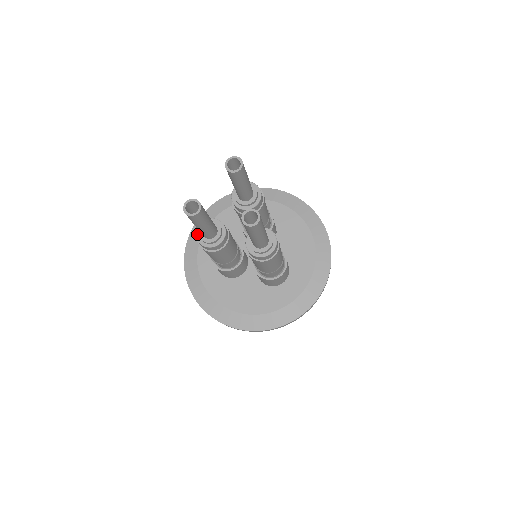
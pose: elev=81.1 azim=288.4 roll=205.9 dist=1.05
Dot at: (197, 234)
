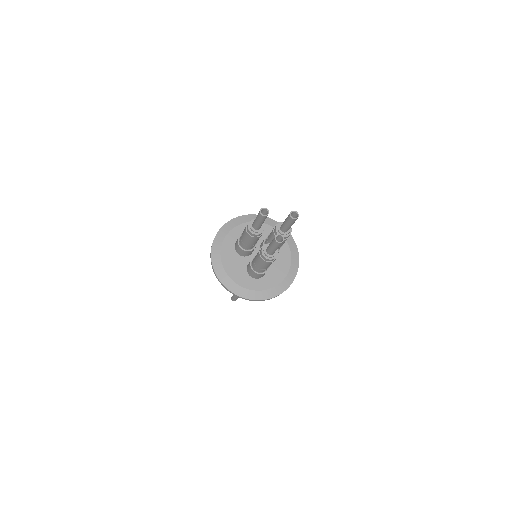
Dot at: (251, 221)
